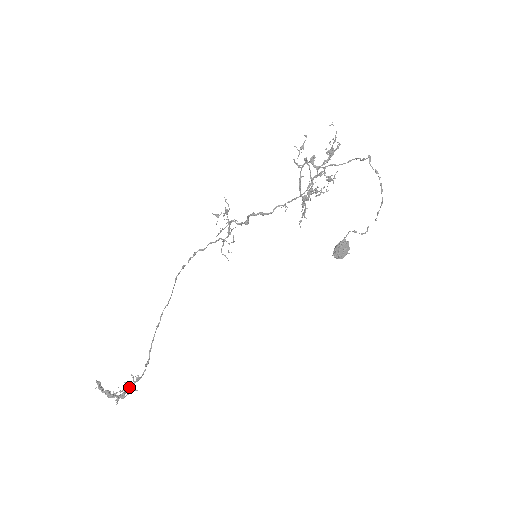
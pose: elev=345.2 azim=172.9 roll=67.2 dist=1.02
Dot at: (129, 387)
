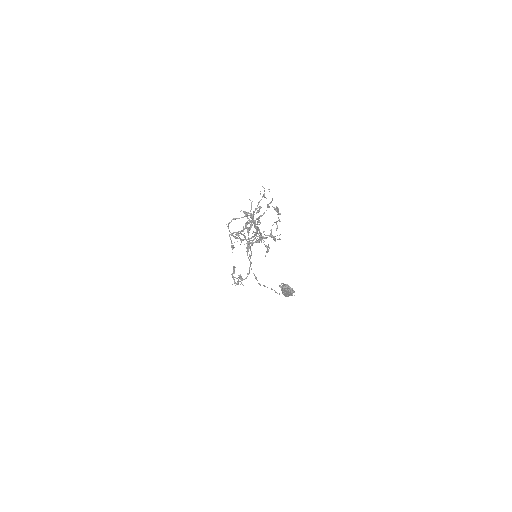
Dot at: (239, 281)
